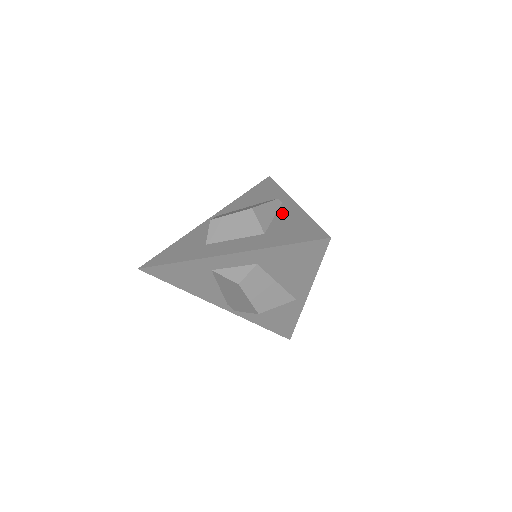
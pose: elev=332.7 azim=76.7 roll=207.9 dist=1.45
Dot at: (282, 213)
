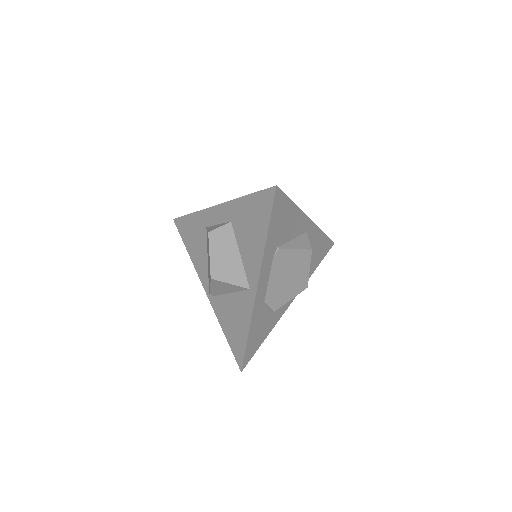
Dot at: occluded
